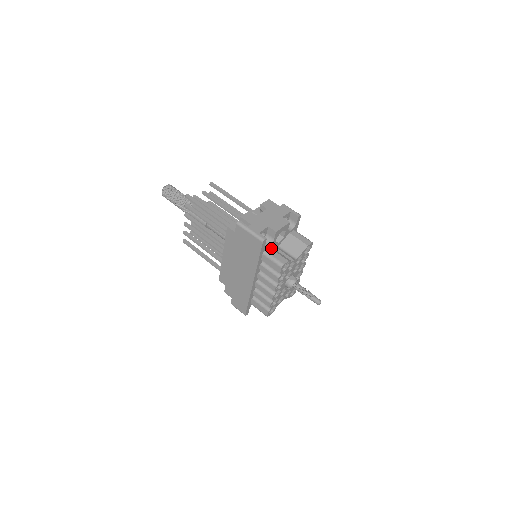
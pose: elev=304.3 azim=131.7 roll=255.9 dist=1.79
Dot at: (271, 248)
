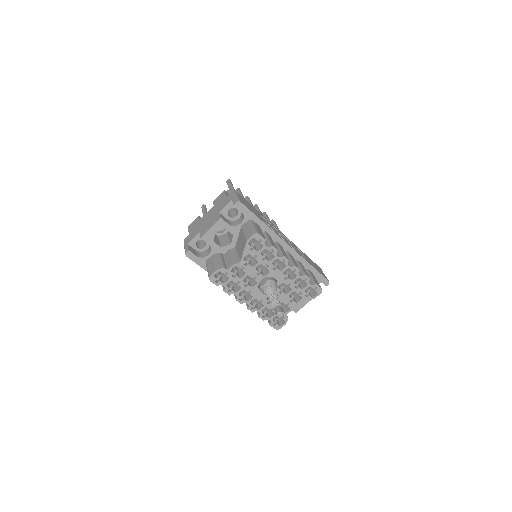
Dot at: (213, 255)
